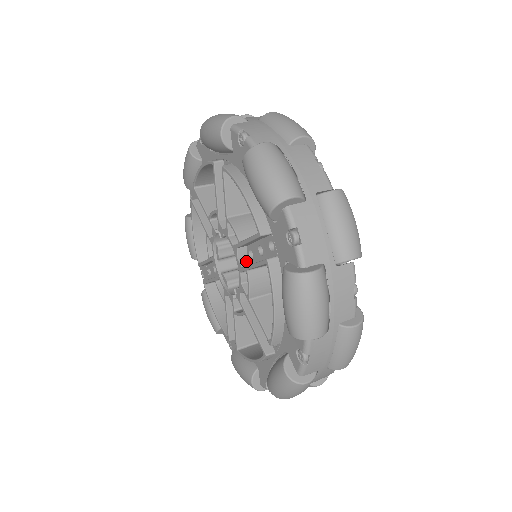
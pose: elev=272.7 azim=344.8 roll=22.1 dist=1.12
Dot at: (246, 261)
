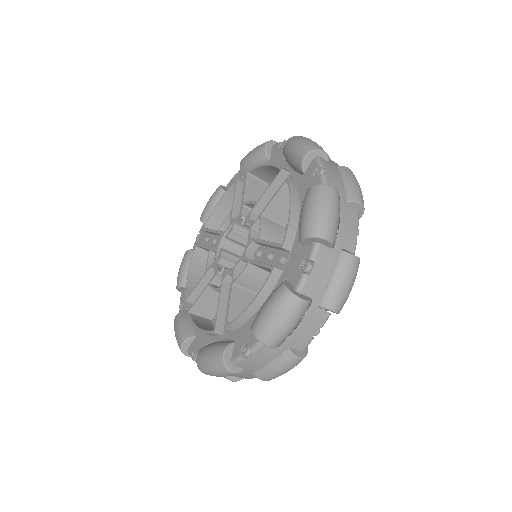
Dot at: (251, 255)
